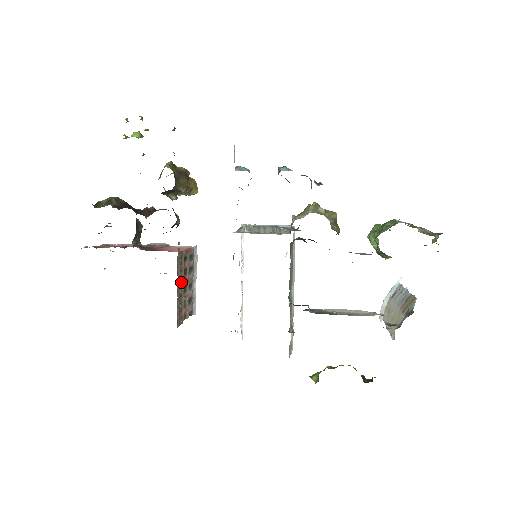
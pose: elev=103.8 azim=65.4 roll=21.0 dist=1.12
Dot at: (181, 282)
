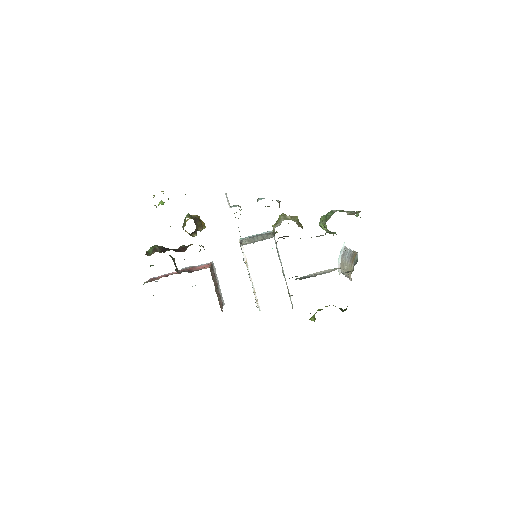
Dot at: (215, 286)
